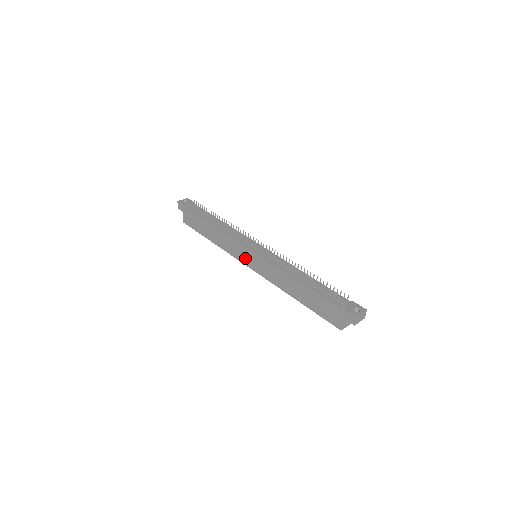
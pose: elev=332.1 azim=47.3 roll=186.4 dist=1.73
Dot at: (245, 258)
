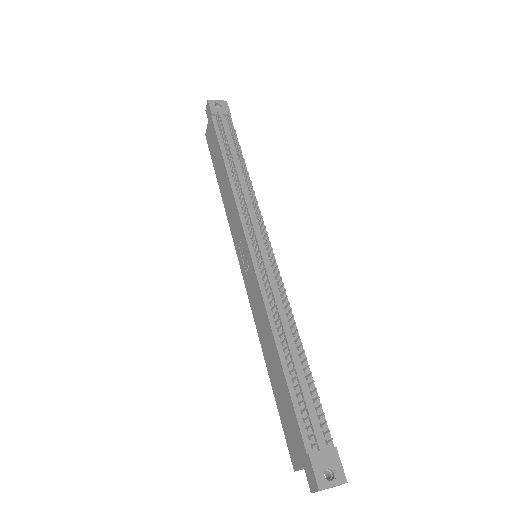
Dot at: (240, 249)
